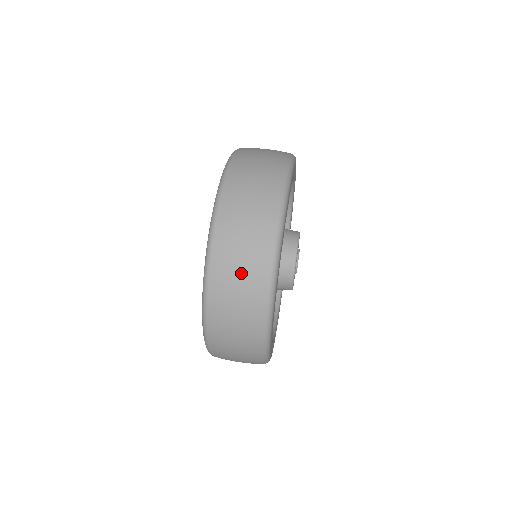
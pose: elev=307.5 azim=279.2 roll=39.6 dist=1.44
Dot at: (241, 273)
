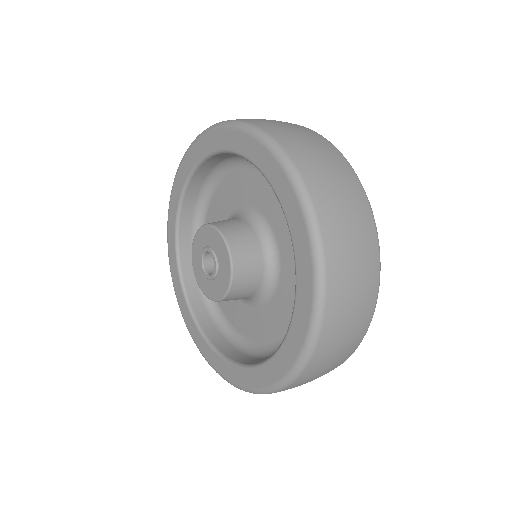
Dot at: occluded
